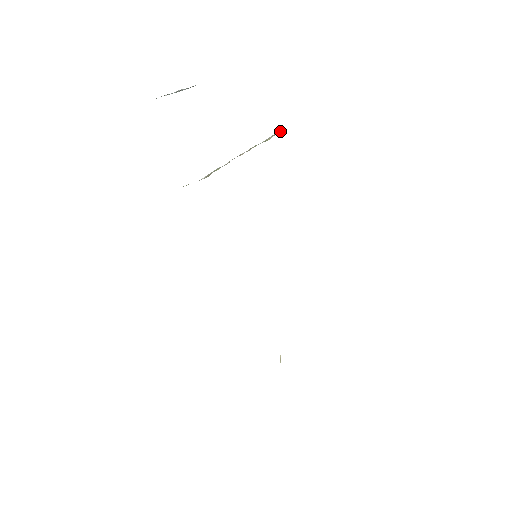
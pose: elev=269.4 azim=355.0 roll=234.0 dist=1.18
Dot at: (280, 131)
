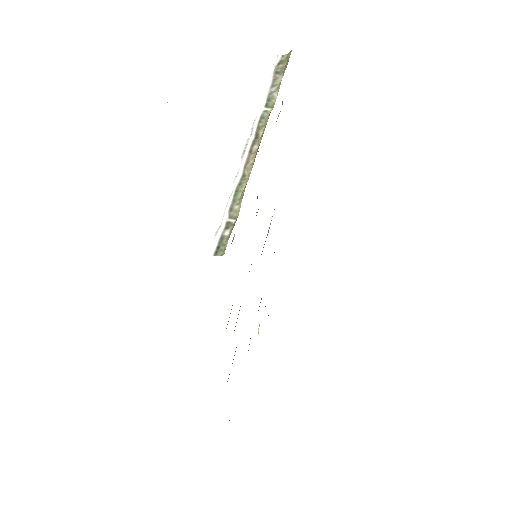
Dot at: (279, 71)
